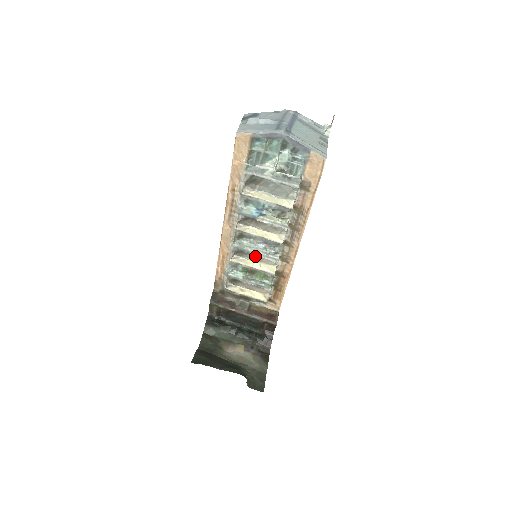
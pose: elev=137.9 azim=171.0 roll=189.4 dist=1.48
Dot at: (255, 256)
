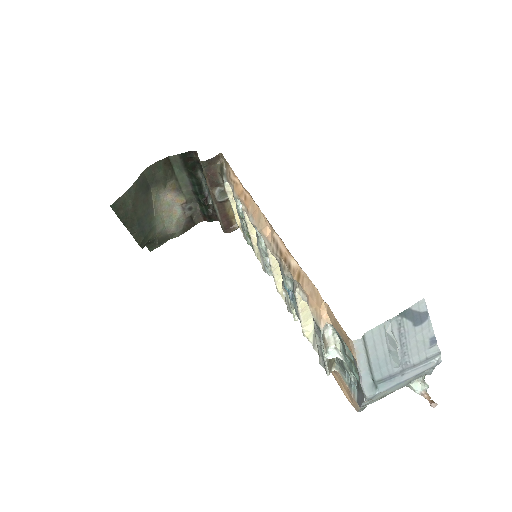
Dot at: occluded
